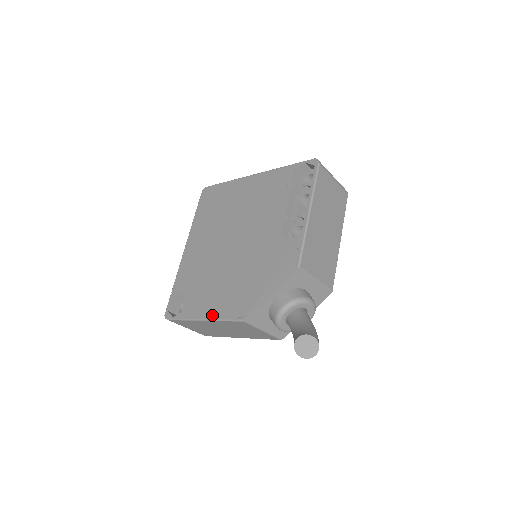
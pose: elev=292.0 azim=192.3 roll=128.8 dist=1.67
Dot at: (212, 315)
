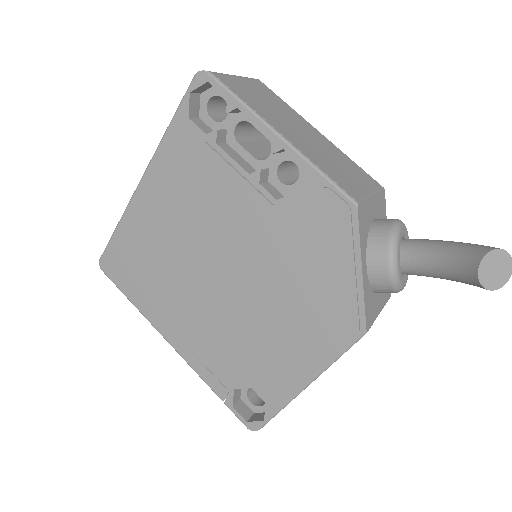
Dot at: (314, 370)
